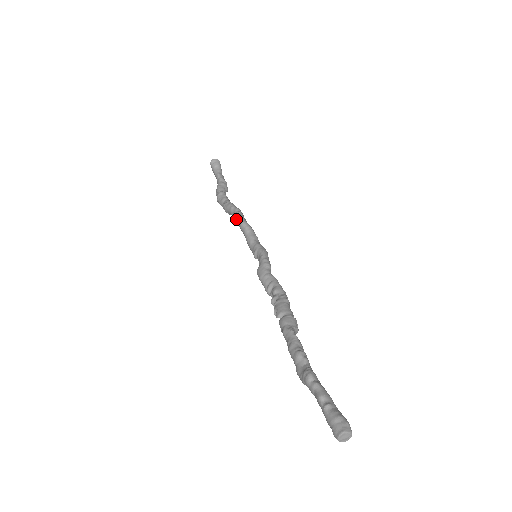
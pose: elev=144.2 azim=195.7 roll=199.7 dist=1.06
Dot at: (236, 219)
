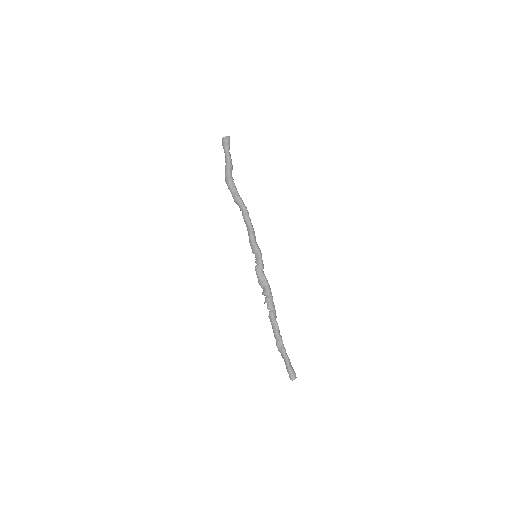
Dot at: (246, 219)
